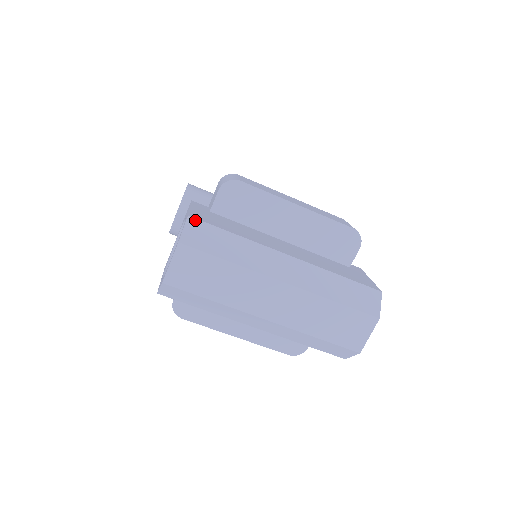
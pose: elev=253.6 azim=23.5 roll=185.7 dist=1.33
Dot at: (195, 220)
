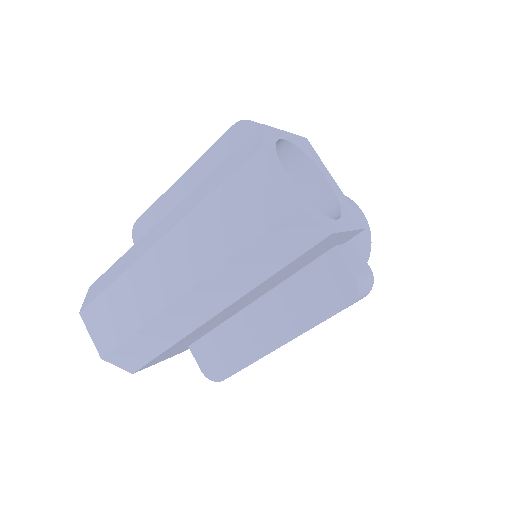
Dot at: (93, 284)
